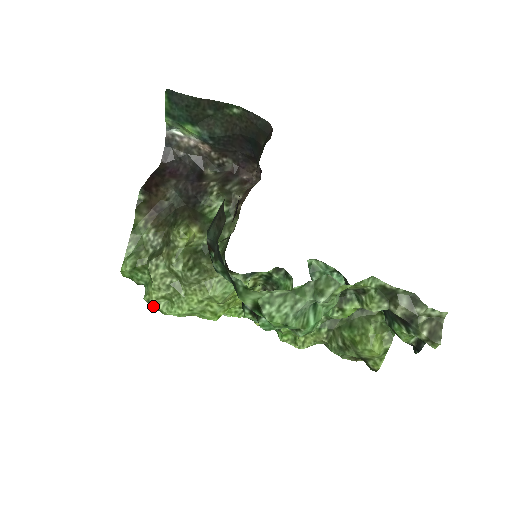
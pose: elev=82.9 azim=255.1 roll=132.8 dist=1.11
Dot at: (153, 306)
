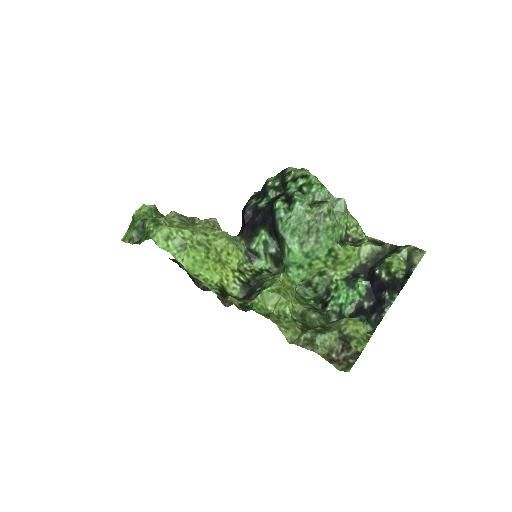
Dot at: (154, 222)
